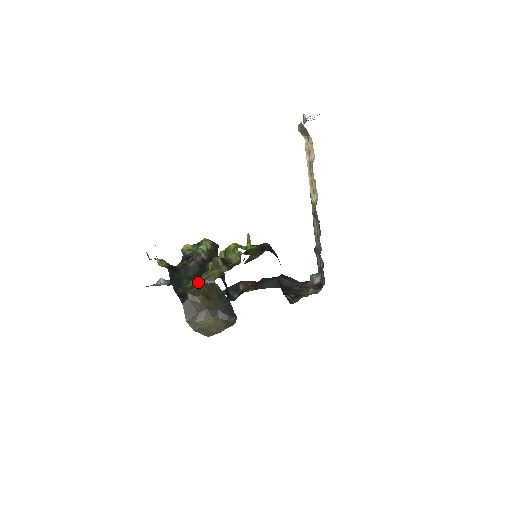
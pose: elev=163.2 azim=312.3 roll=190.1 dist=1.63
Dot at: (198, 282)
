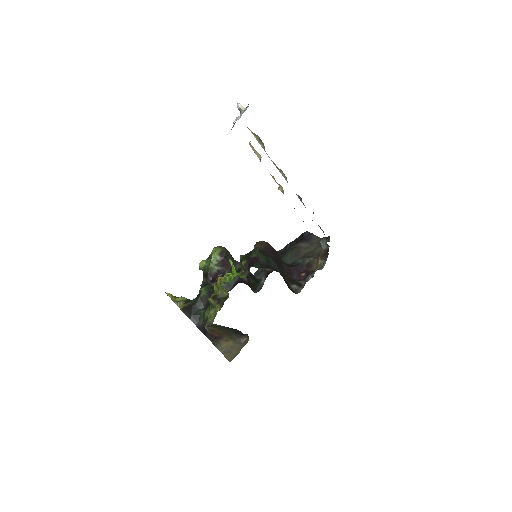
Dot at: occluded
